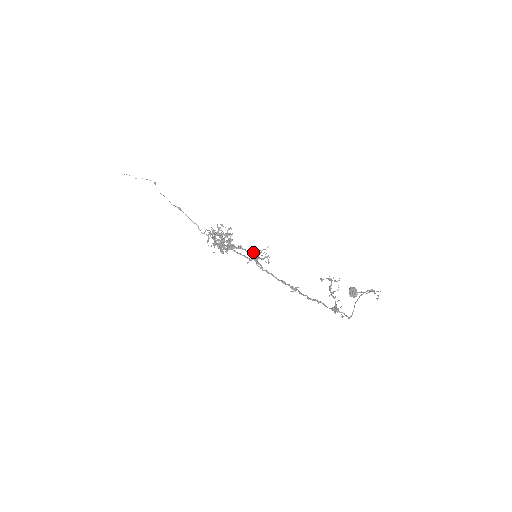
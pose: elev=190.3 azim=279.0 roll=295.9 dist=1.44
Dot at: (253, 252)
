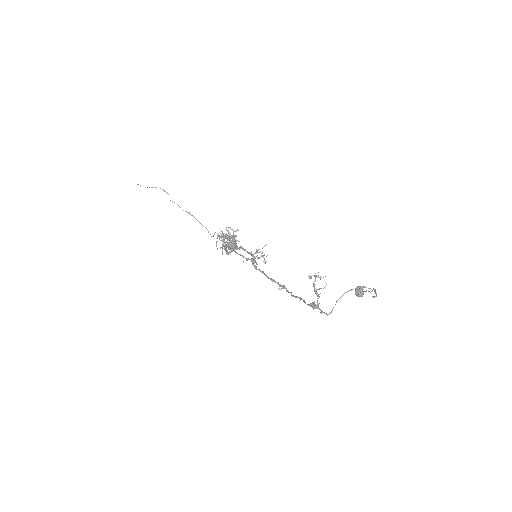
Dot at: (251, 252)
